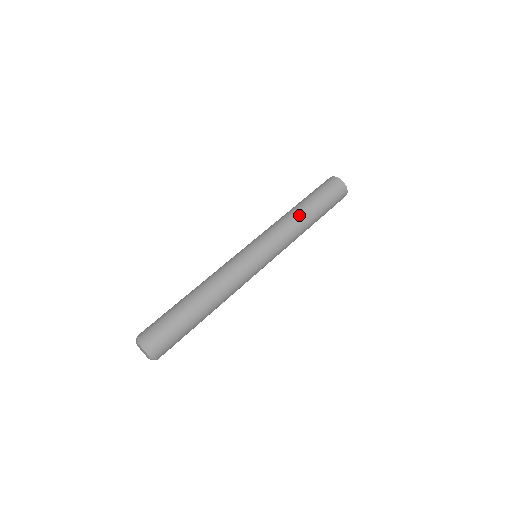
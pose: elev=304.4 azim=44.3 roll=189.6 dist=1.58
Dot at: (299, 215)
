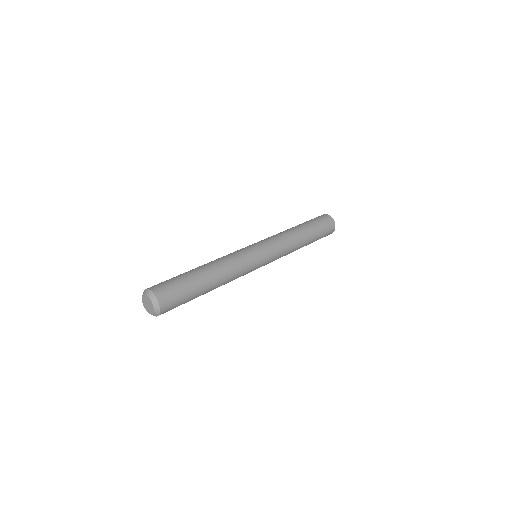
Dot at: (297, 234)
